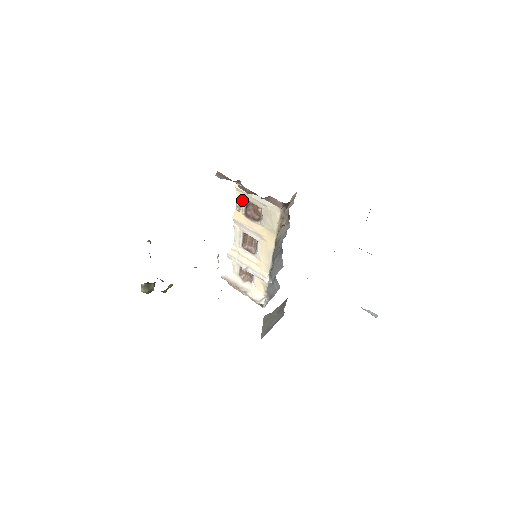
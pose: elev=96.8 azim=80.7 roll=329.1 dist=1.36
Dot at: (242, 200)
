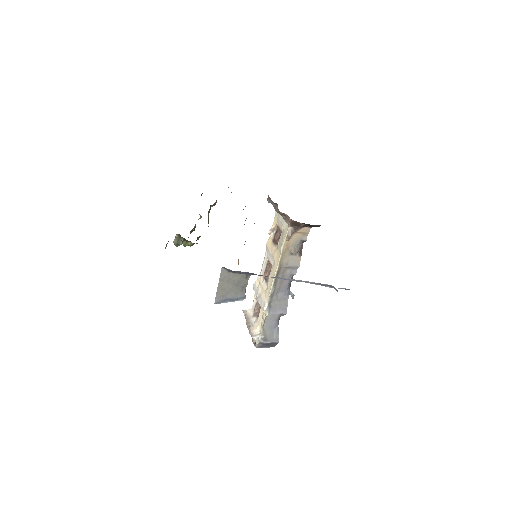
Dot at: (275, 225)
